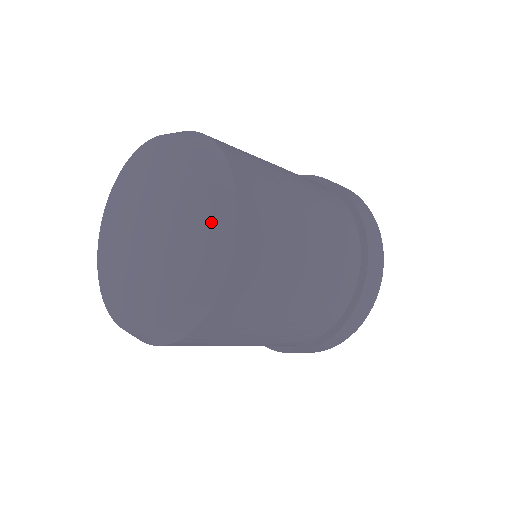
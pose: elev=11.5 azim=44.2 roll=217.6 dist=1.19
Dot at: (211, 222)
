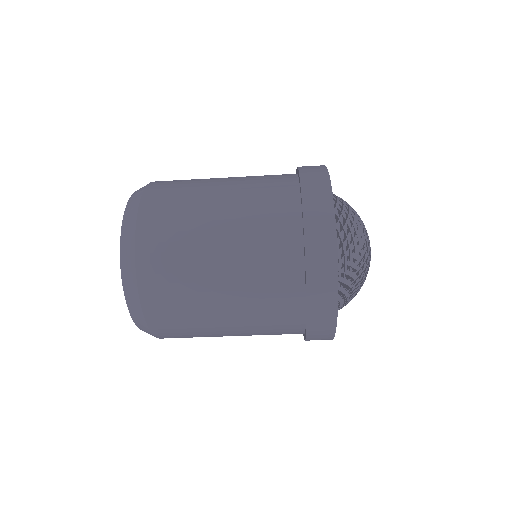
Dot at: (126, 299)
